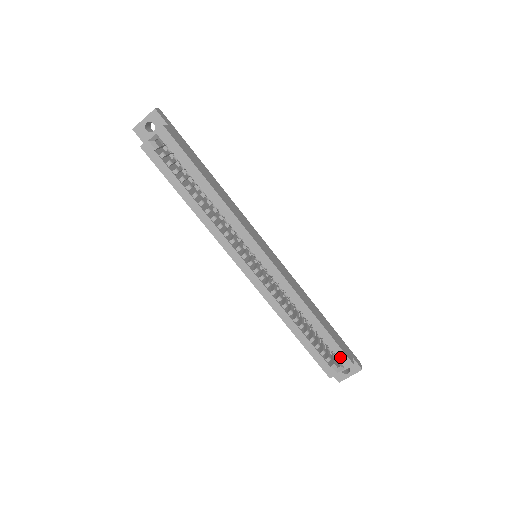
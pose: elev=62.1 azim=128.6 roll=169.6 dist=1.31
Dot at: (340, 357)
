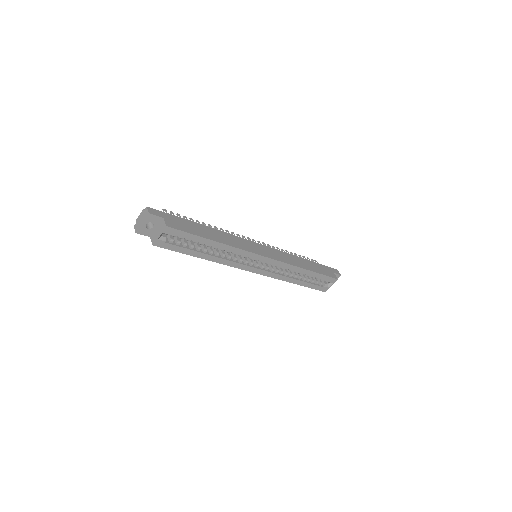
Dot at: (329, 280)
